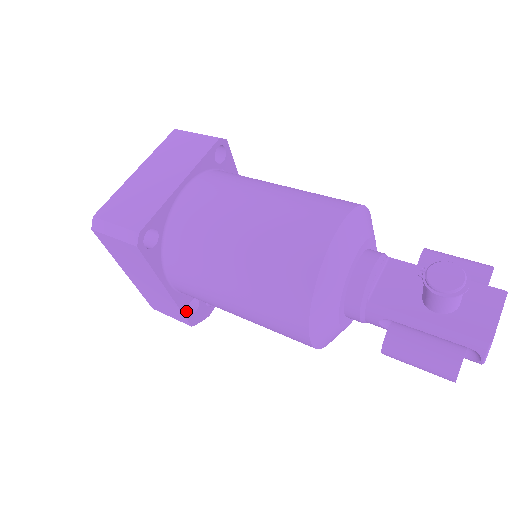
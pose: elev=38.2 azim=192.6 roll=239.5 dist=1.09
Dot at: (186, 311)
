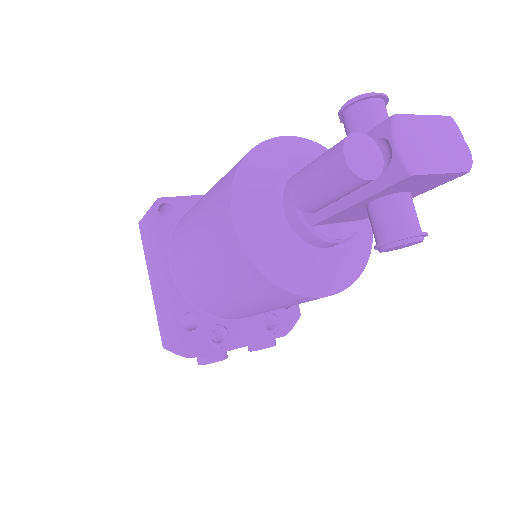
Dot at: (179, 318)
